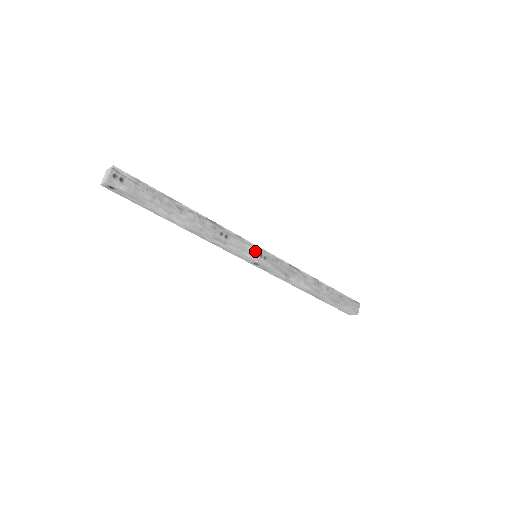
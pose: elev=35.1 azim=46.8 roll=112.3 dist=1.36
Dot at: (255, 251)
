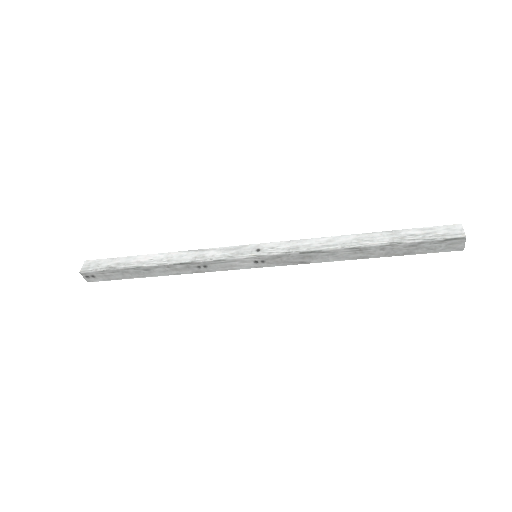
Dot at: (246, 262)
